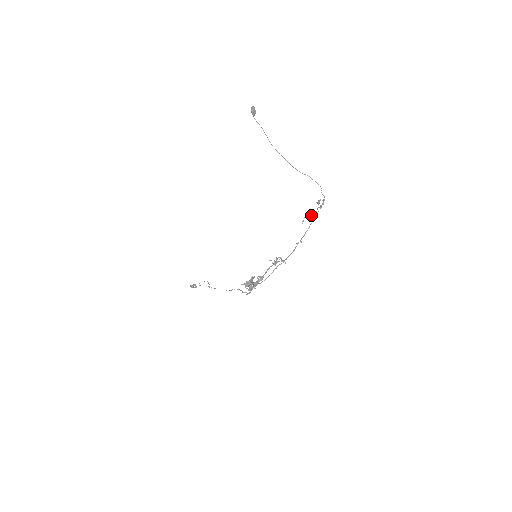
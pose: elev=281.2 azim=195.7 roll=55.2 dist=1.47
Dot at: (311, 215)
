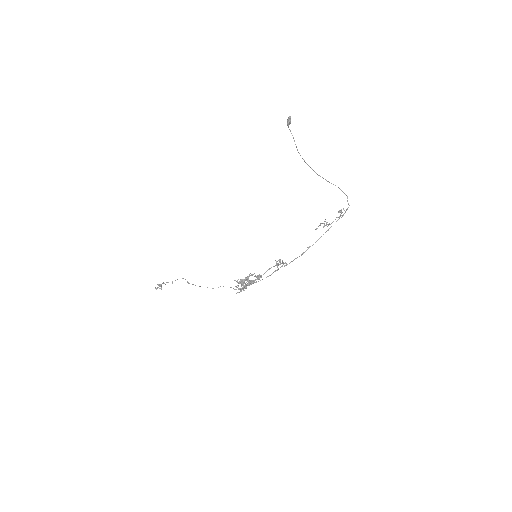
Dot at: (327, 224)
